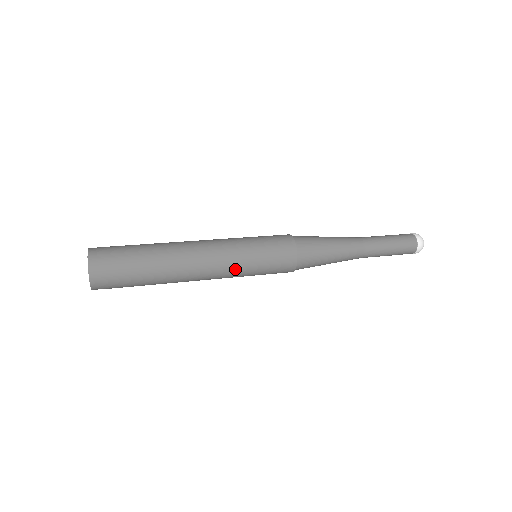
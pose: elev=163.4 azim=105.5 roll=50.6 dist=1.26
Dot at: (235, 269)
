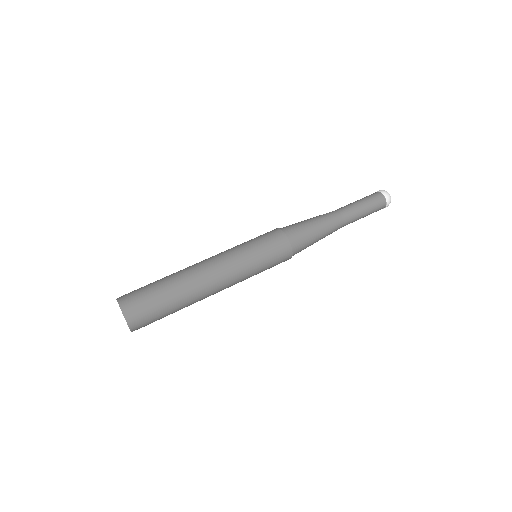
Dot at: occluded
